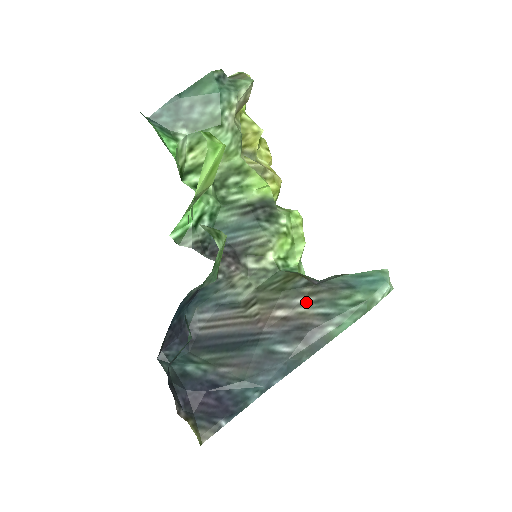
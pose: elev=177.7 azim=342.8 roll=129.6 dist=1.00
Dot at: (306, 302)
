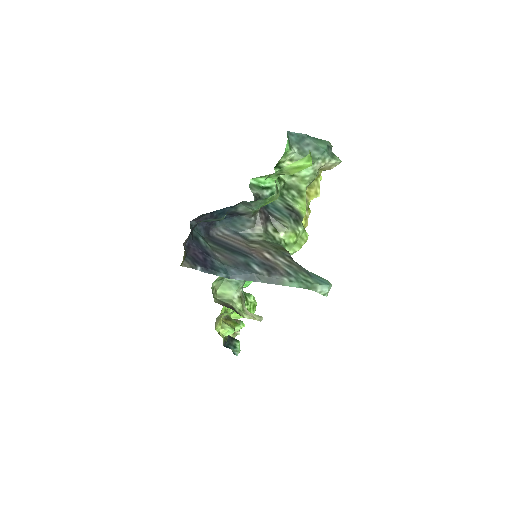
Dot at: (283, 262)
